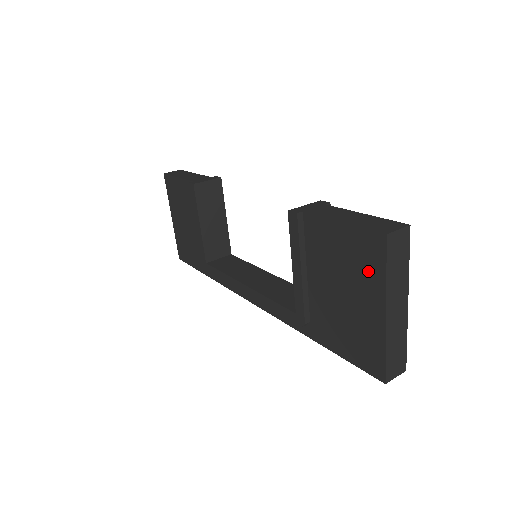
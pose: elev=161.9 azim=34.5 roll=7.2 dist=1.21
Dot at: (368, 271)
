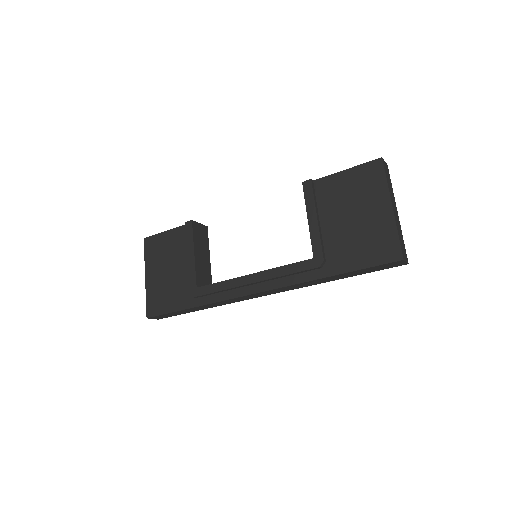
Dot at: (373, 187)
